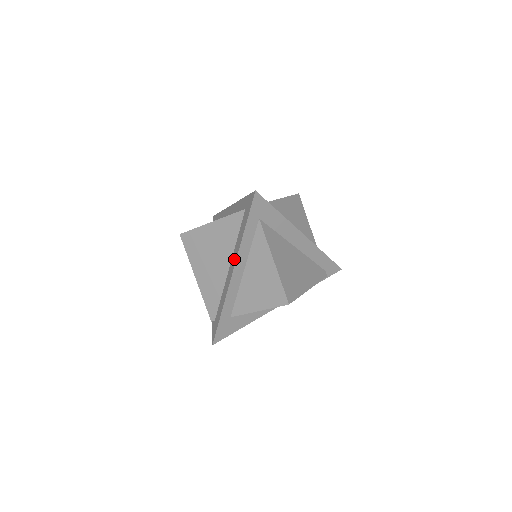
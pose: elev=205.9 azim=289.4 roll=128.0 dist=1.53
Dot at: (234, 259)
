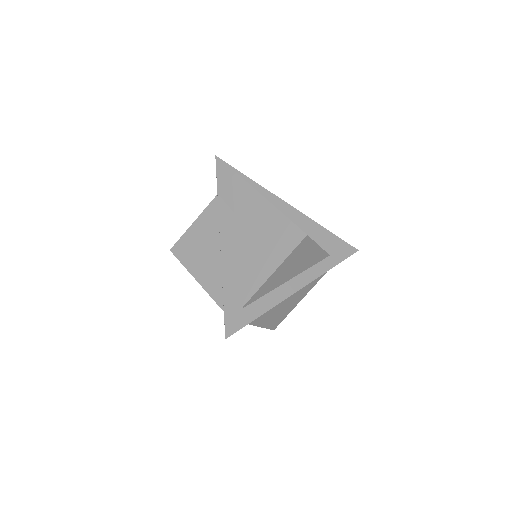
Dot at: occluded
